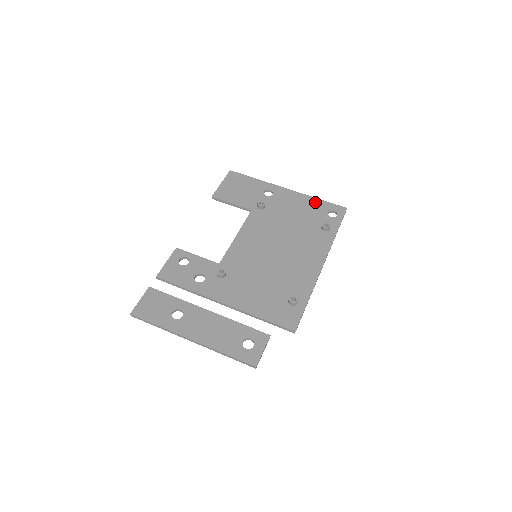
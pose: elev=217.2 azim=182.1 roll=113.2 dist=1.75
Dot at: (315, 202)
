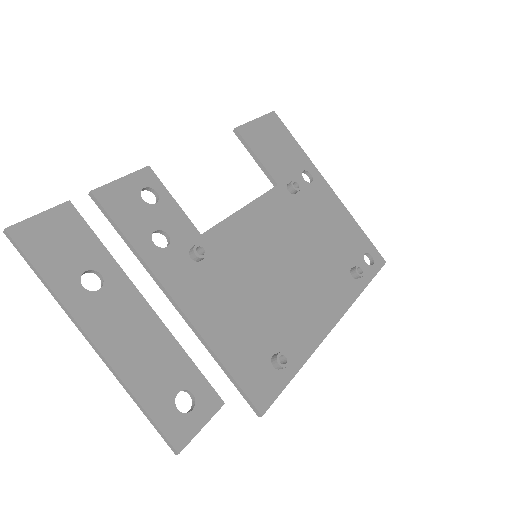
Dot at: (355, 229)
